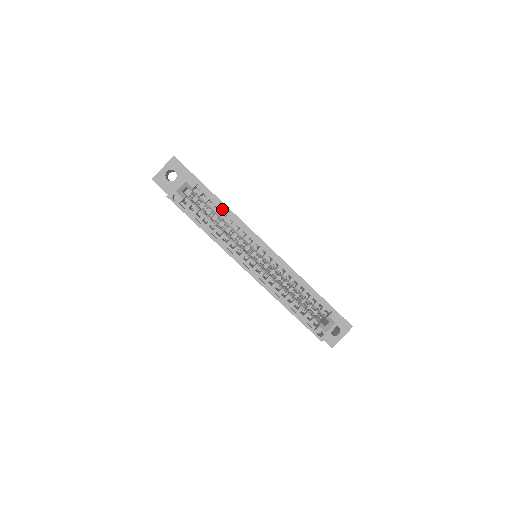
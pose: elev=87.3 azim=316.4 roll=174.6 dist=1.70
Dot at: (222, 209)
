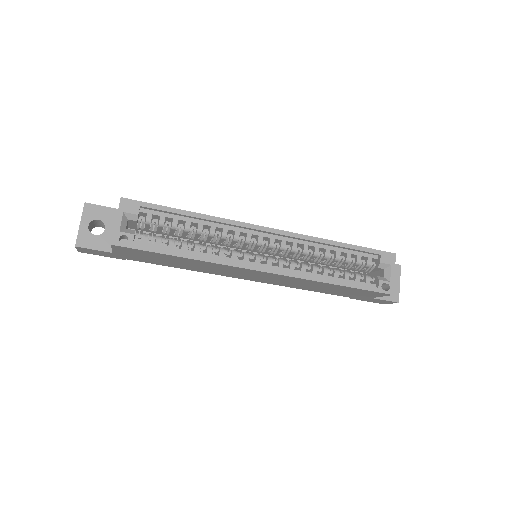
Dot at: (187, 220)
